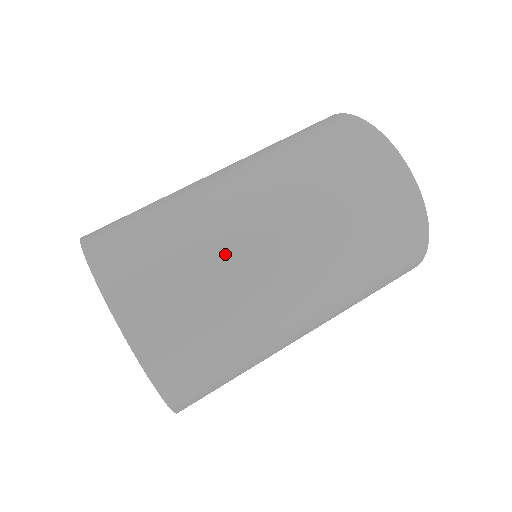
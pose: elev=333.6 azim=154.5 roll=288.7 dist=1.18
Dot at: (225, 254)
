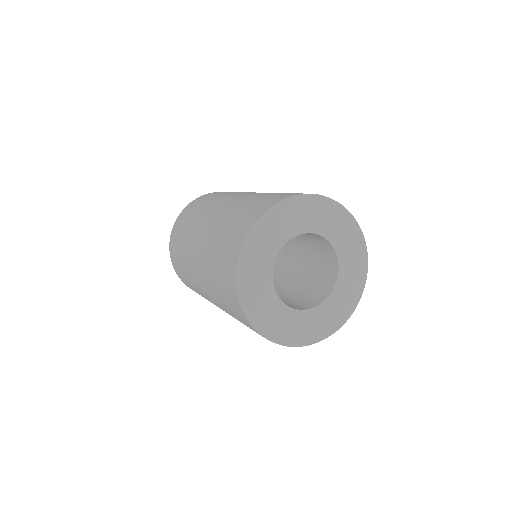
Dot at: (190, 273)
